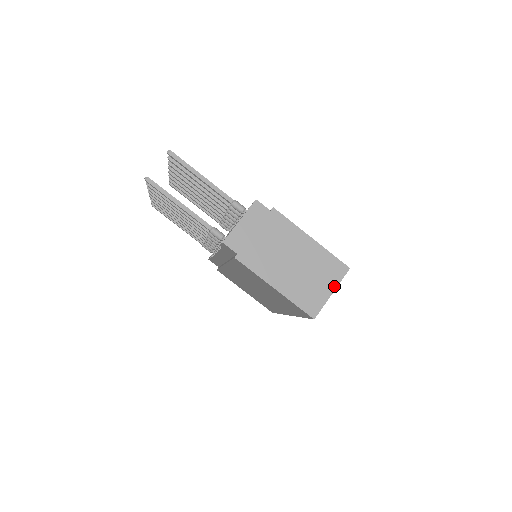
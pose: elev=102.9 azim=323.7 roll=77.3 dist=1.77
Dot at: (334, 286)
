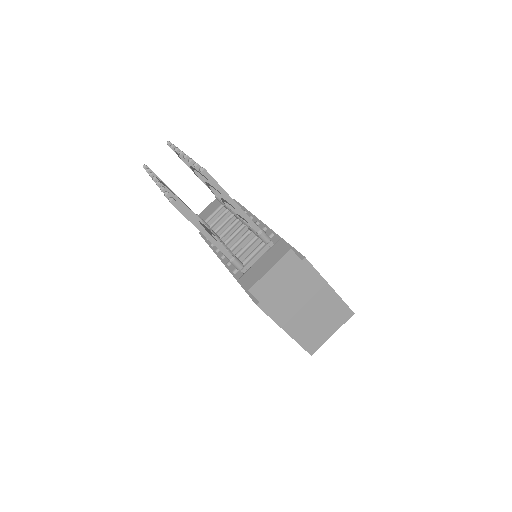
Dot at: (336, 329)
